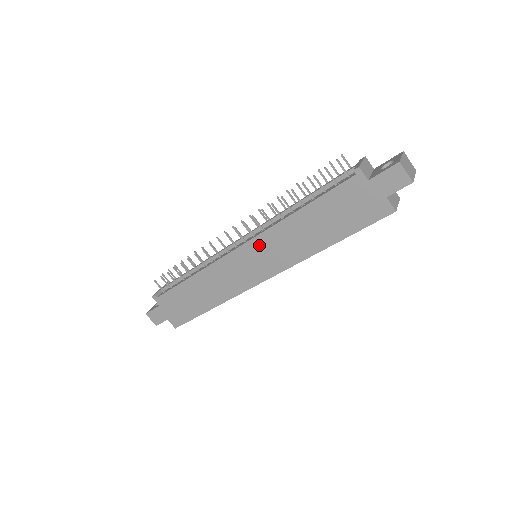
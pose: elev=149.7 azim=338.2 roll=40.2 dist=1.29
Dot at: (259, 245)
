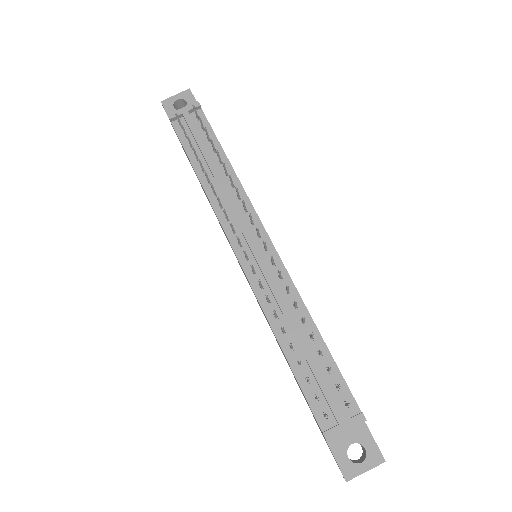
Dot at: occluded
